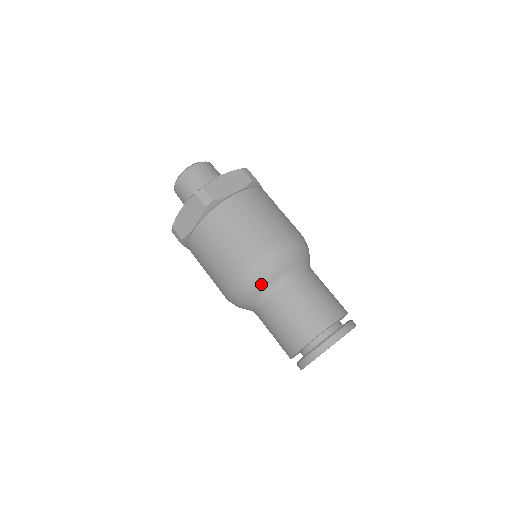
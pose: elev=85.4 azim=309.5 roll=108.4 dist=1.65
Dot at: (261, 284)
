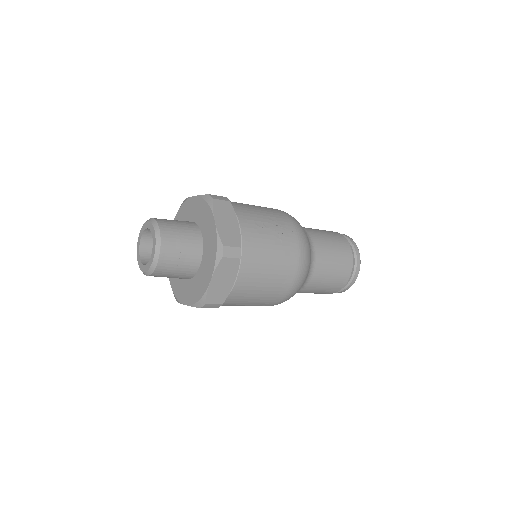
Dot at: occluded
